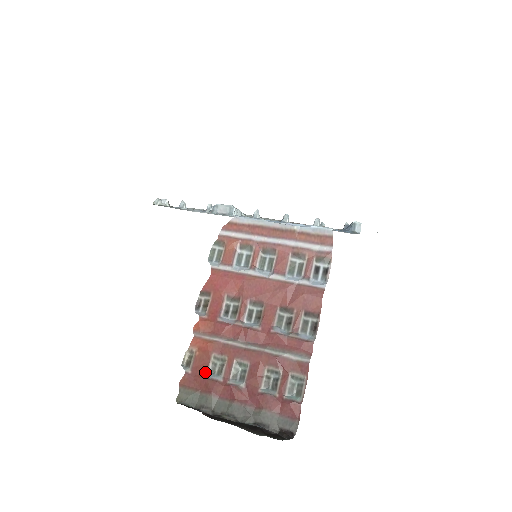
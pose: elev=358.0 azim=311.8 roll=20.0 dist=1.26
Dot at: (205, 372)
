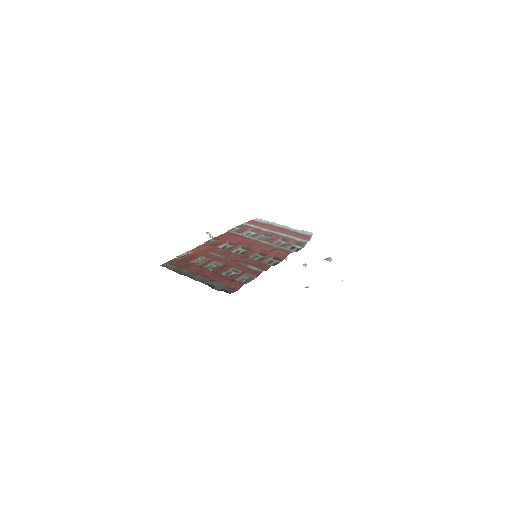
Dot at: (190, 261)
